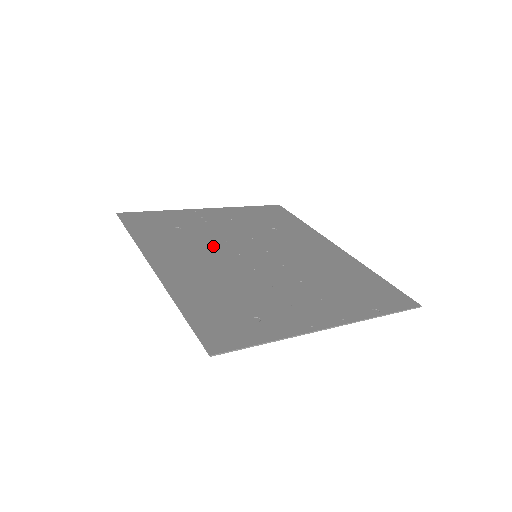
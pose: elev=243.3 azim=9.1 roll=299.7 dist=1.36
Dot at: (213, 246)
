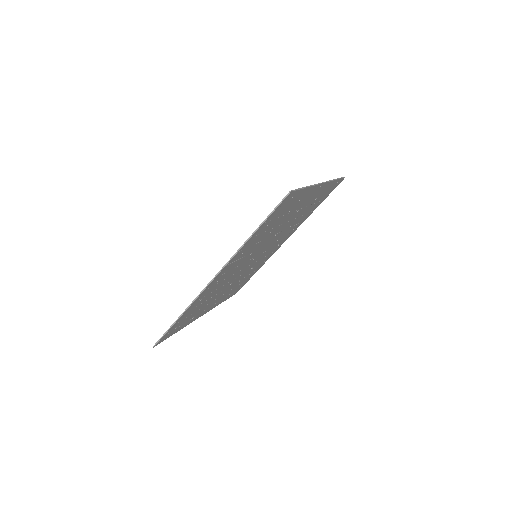
Dot at: occluded
